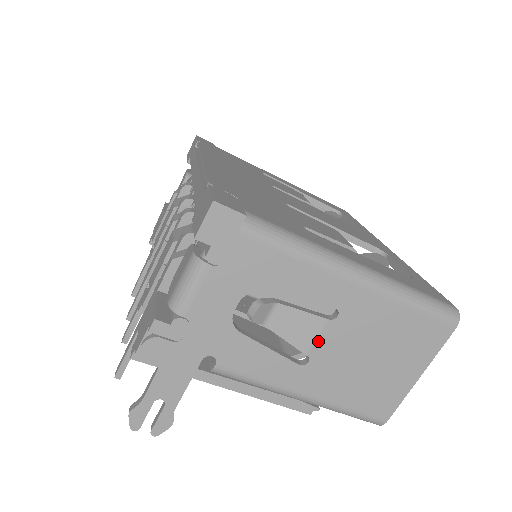
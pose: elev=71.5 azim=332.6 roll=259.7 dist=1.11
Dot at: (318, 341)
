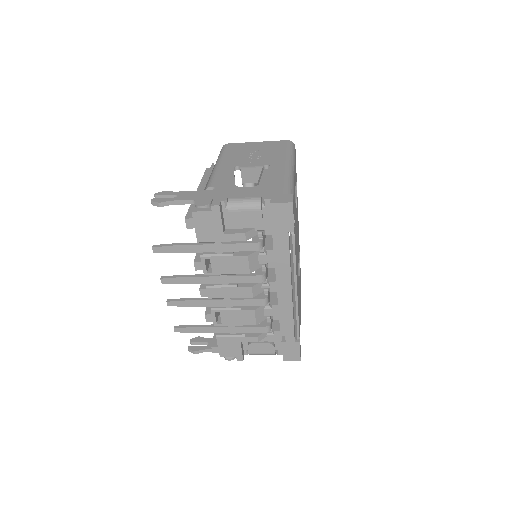
Dot at: occluded
